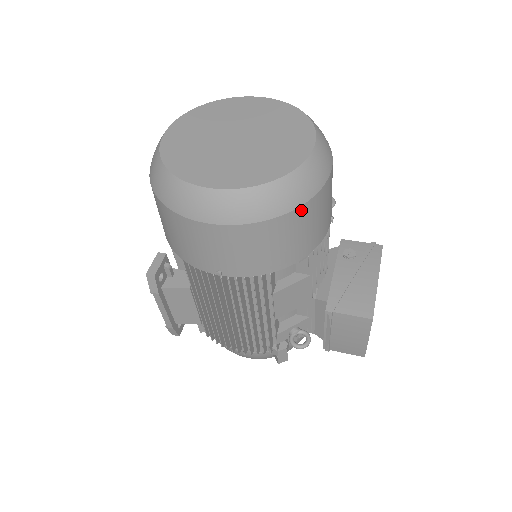
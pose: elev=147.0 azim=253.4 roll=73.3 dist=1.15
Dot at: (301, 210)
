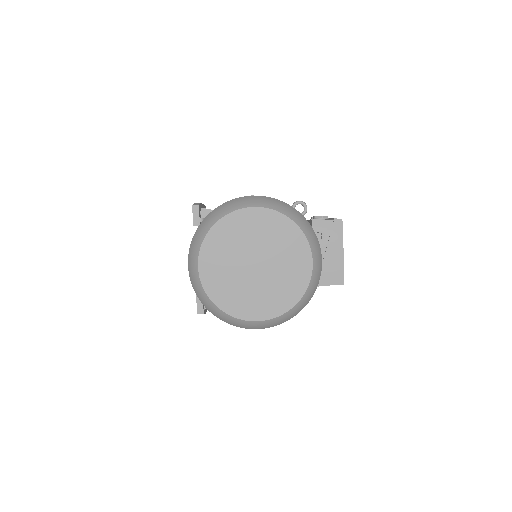
Dot at: occluded
